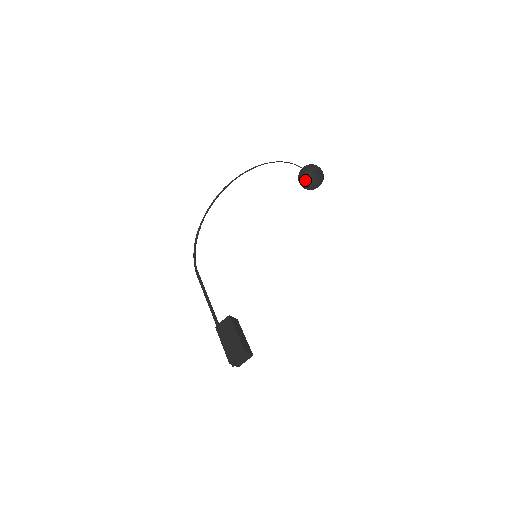
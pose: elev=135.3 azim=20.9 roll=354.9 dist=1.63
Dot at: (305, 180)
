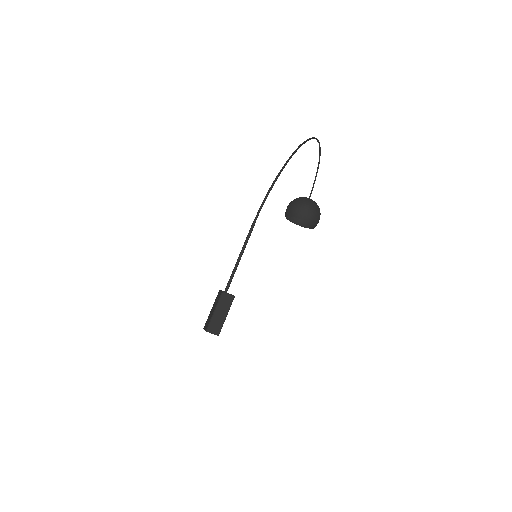
Dot at: occluded
